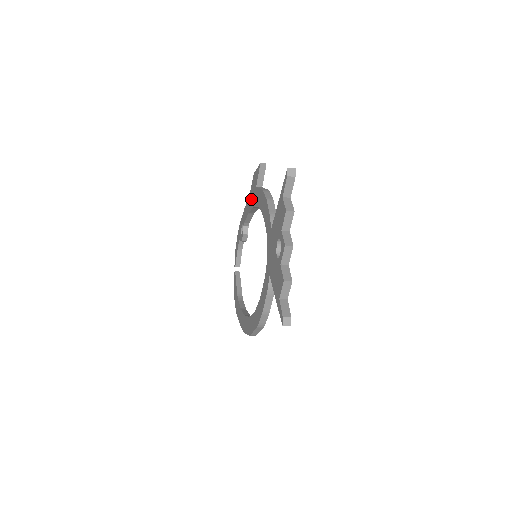
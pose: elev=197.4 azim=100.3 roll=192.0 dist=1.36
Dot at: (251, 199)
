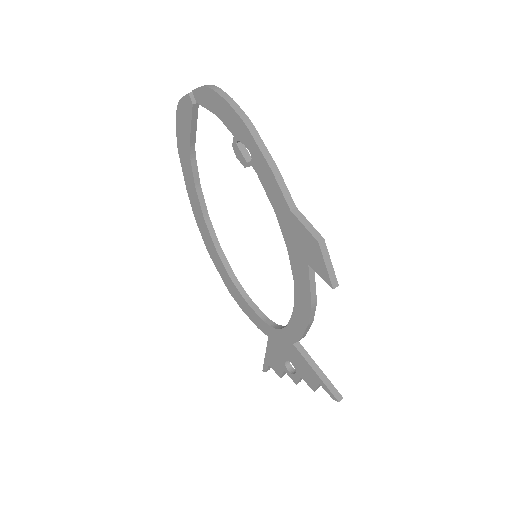
Dot at: (291, 232)
